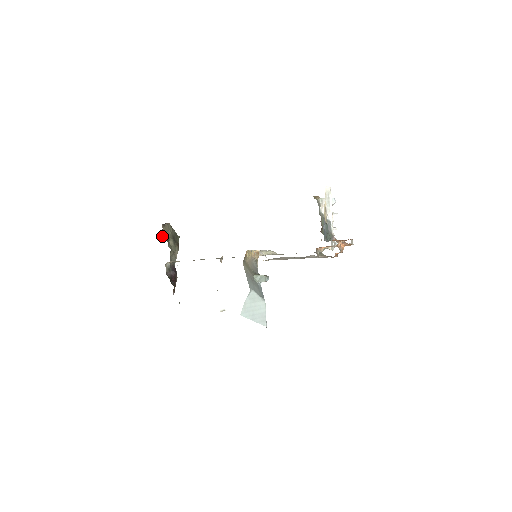
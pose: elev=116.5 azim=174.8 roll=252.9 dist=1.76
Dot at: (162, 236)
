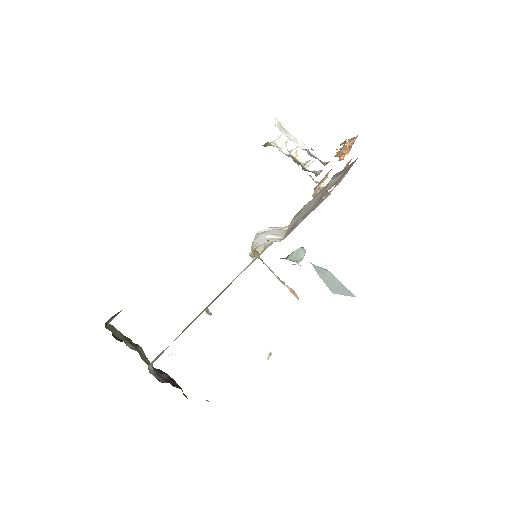
Dot at: (116, 339)
